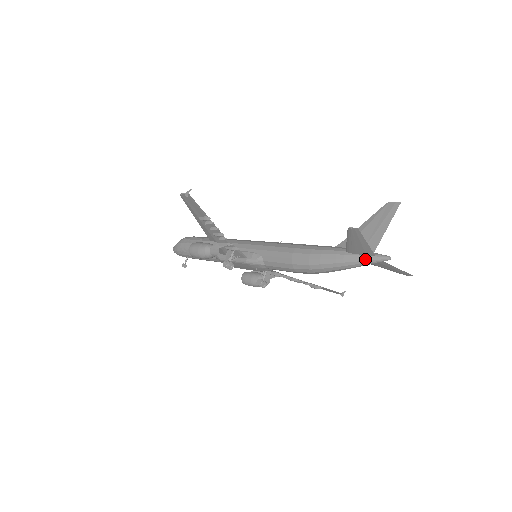
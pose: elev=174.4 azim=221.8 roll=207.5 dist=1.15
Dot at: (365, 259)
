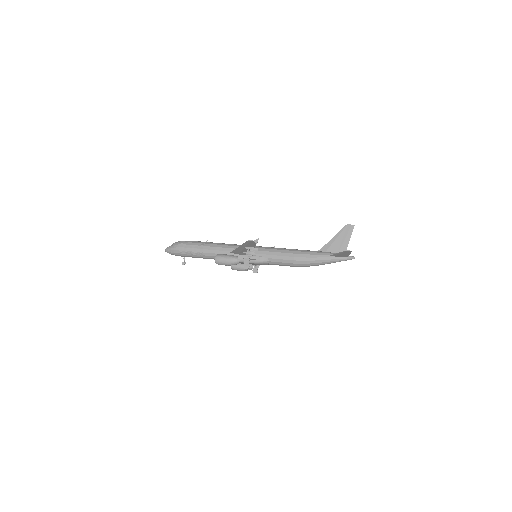
Dot at: (342, 259)
